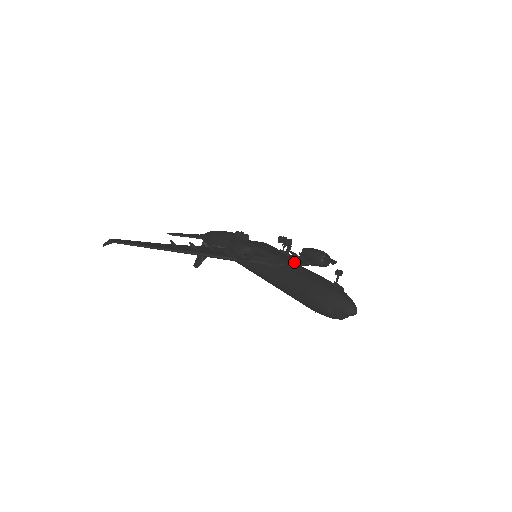
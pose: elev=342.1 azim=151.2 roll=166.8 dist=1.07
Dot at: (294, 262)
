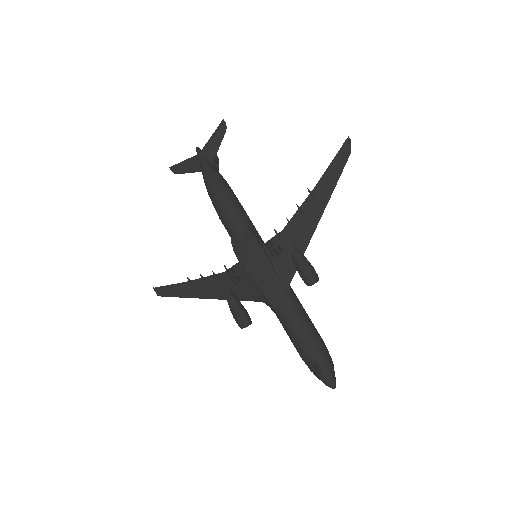
Dot at: (284, 307)
